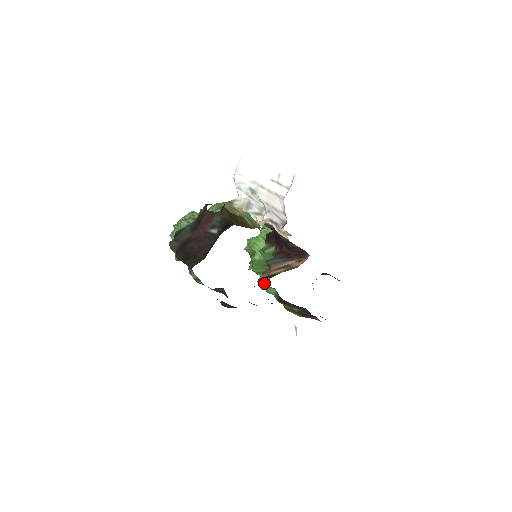
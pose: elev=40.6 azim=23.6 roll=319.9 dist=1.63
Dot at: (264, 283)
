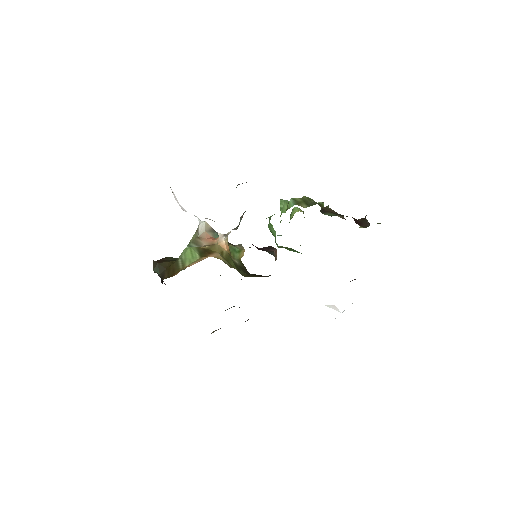
Dot at: occluded
